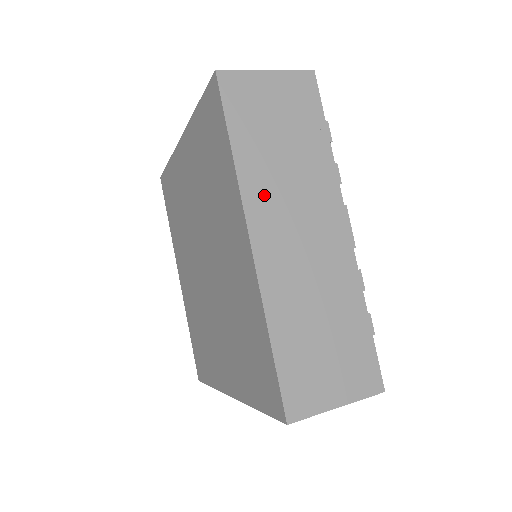
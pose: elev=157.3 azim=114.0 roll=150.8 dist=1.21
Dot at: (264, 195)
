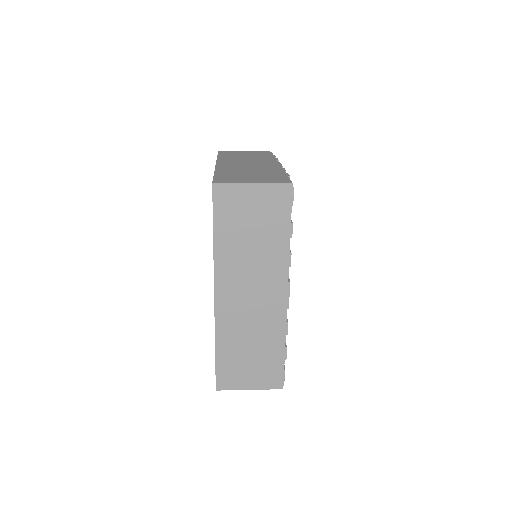
Dot at: (230, 160)
